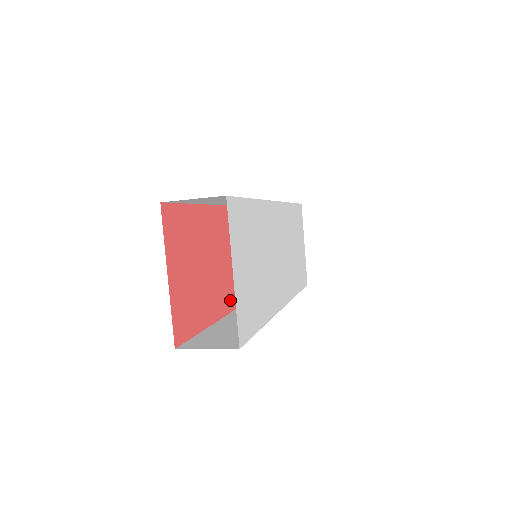
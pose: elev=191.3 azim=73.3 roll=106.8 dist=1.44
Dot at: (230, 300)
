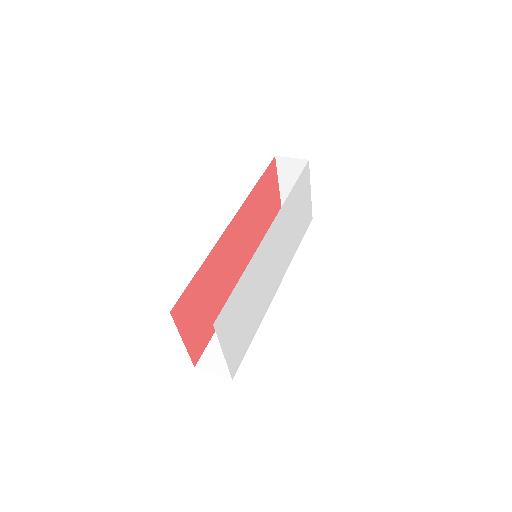
Dot at: occluded
